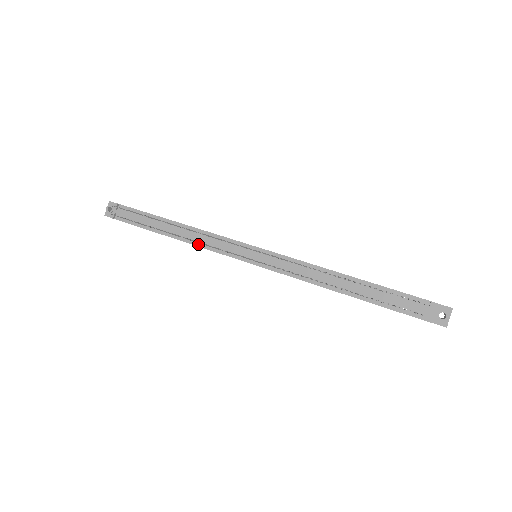
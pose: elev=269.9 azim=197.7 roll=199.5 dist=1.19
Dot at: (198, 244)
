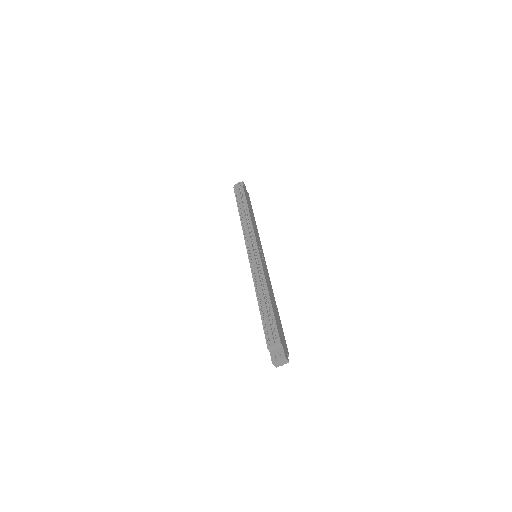
Dot at: (243, 227)
